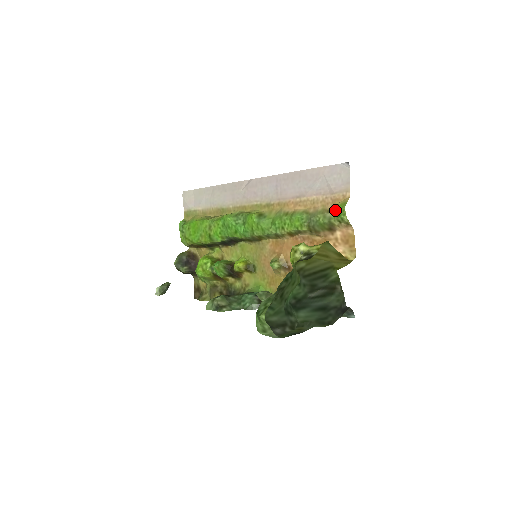
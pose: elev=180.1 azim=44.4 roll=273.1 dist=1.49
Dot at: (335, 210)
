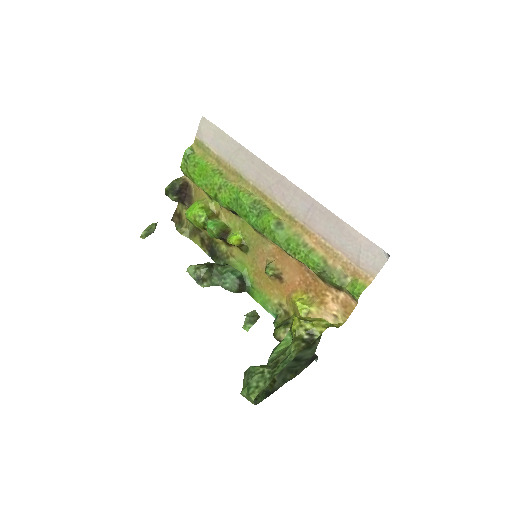
Dot at: (351, 280)
